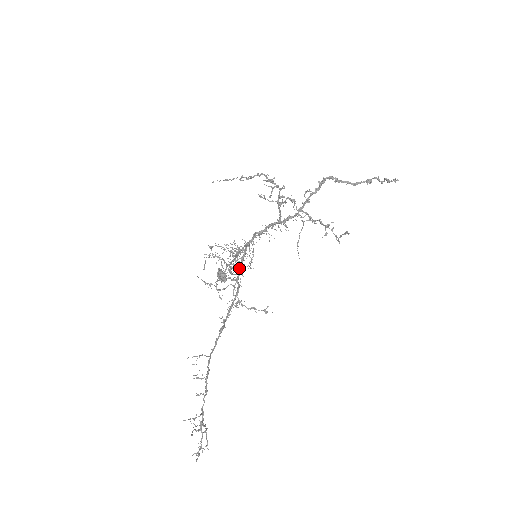
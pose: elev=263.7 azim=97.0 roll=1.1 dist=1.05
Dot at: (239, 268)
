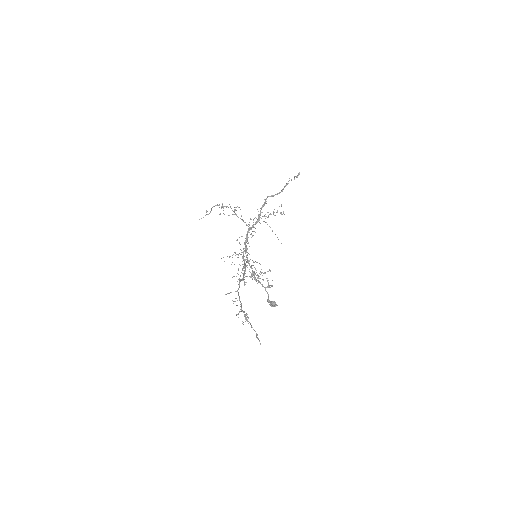
Dot at: (271, 285)
